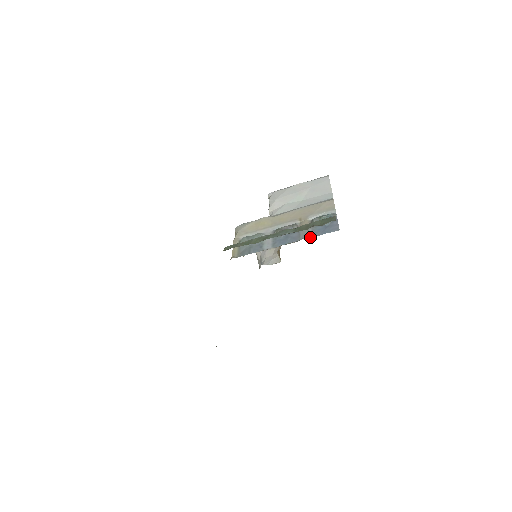
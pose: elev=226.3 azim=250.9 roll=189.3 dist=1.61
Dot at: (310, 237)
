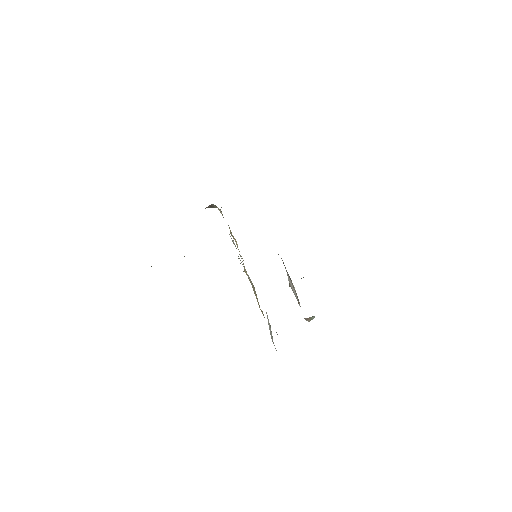
Dot at: occluded
